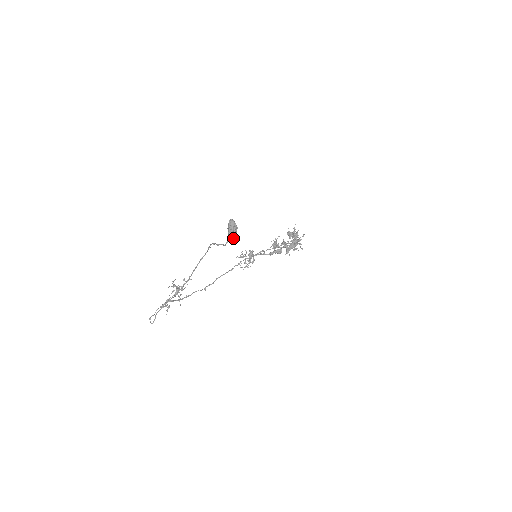
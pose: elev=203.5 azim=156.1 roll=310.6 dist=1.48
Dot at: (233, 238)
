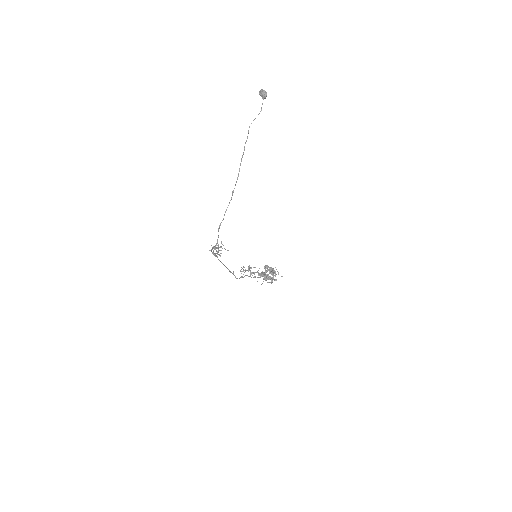
Dot at: (266, 94)
